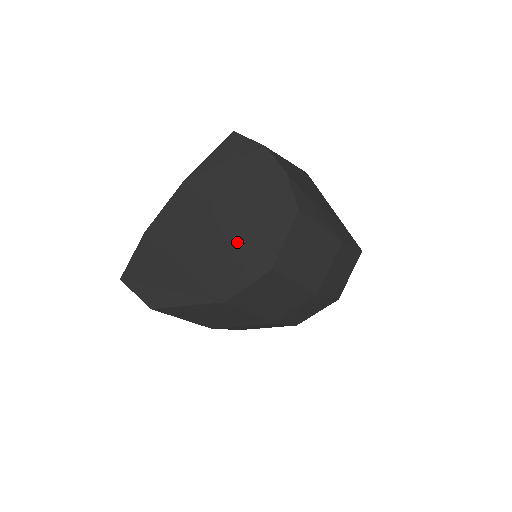
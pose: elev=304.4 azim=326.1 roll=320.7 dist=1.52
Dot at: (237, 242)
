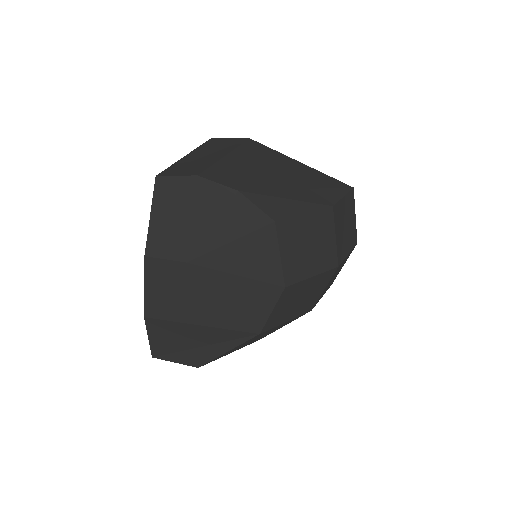
Dot at: (236, 282)
